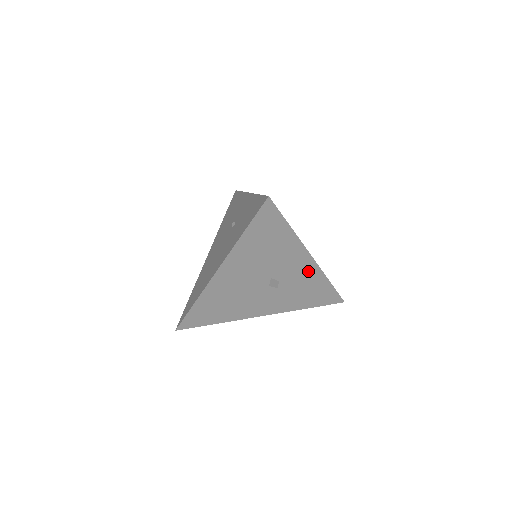
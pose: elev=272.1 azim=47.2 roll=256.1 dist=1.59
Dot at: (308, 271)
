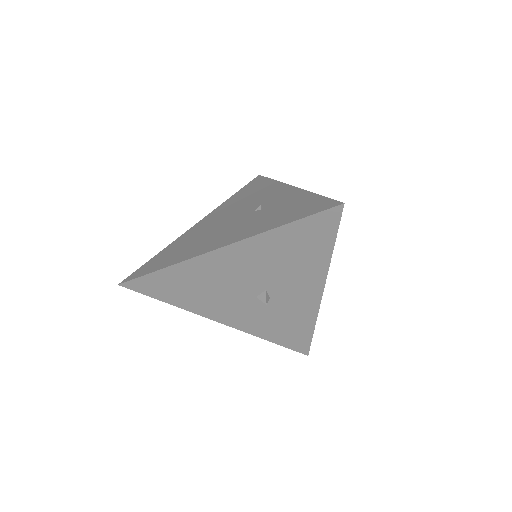
Dot at: (306, 305)
